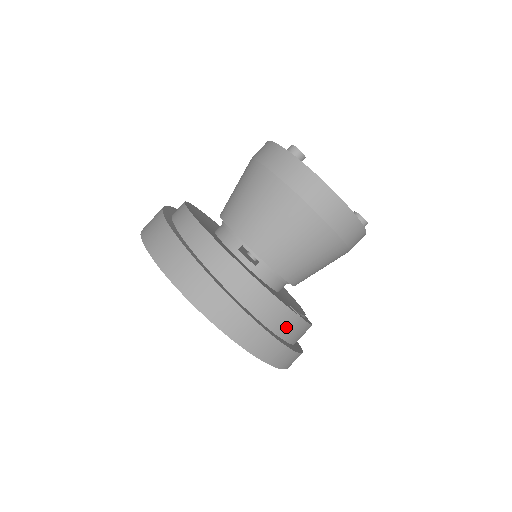
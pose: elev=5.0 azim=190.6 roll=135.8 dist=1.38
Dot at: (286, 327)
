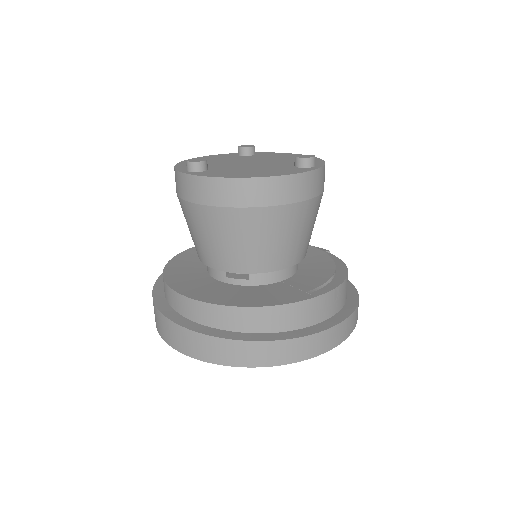
Dot at: (309, 315)
